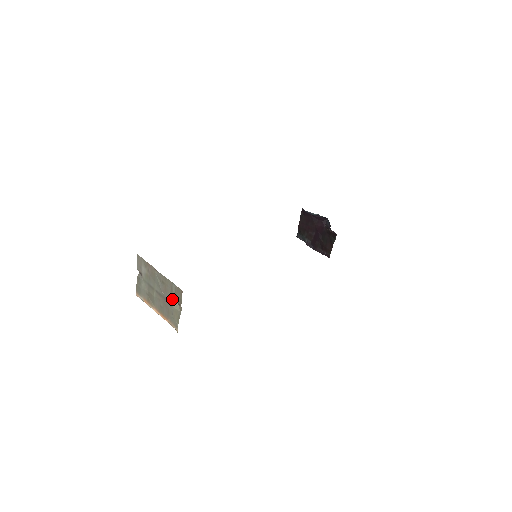
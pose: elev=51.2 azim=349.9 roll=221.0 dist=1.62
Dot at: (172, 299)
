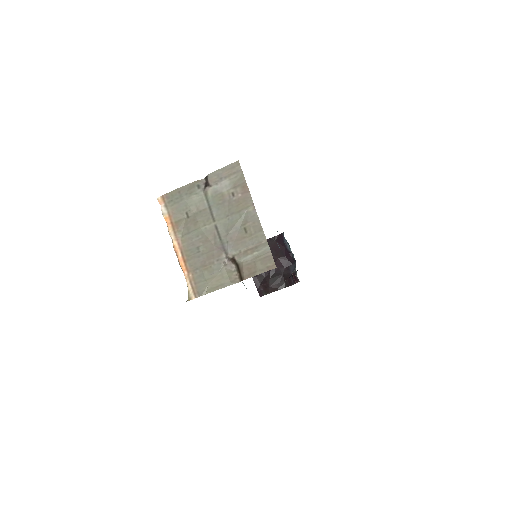
Dot at: (236, 259)
